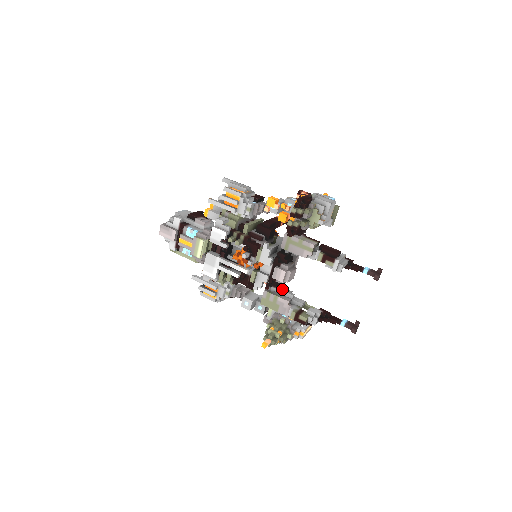
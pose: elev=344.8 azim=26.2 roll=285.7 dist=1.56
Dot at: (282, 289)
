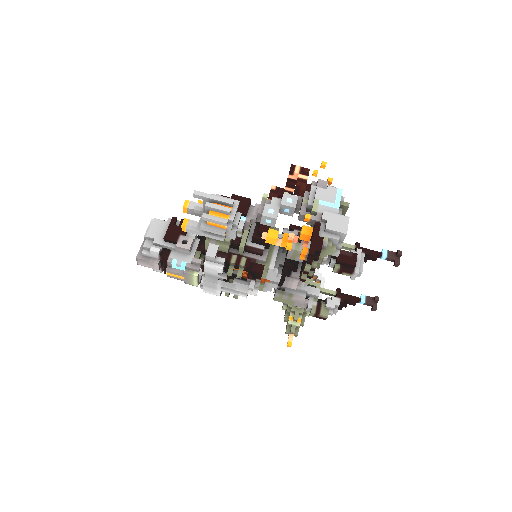
Dot at: occluded
